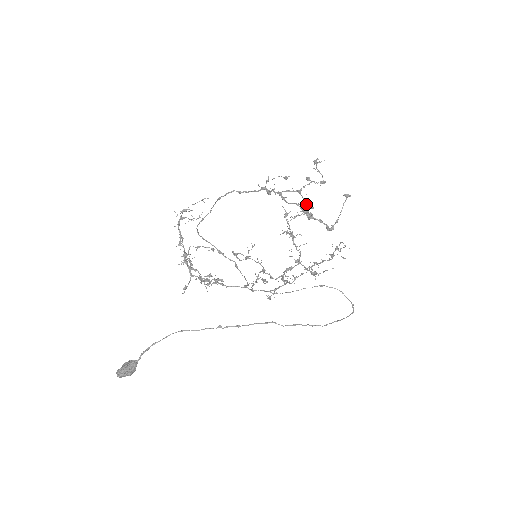
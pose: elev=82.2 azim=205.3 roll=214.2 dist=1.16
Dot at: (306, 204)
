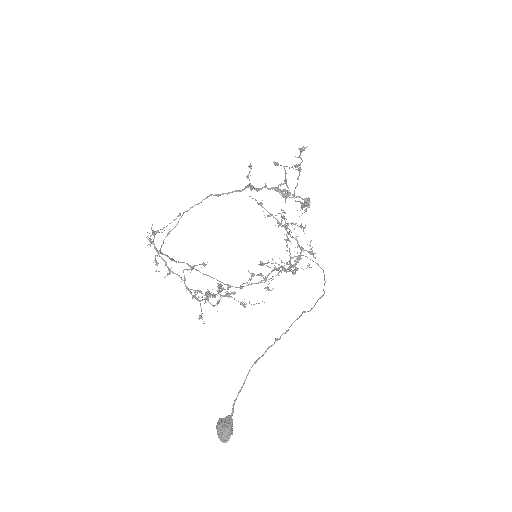
Dot at: (280, 189)
